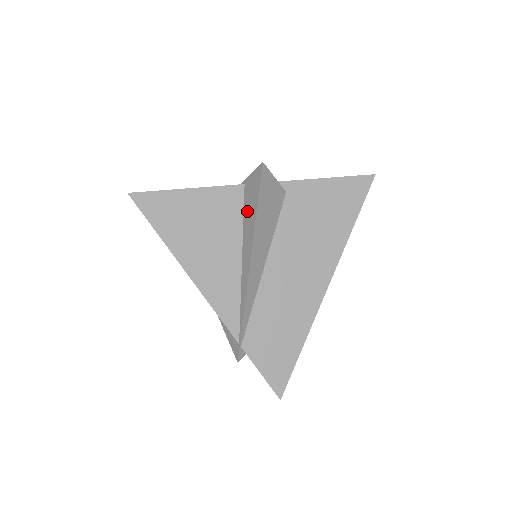
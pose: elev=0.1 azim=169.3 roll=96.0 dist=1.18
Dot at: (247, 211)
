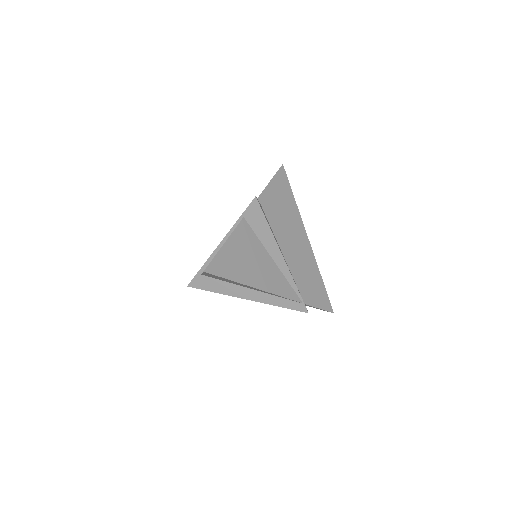
Dot at: (258, 230)
